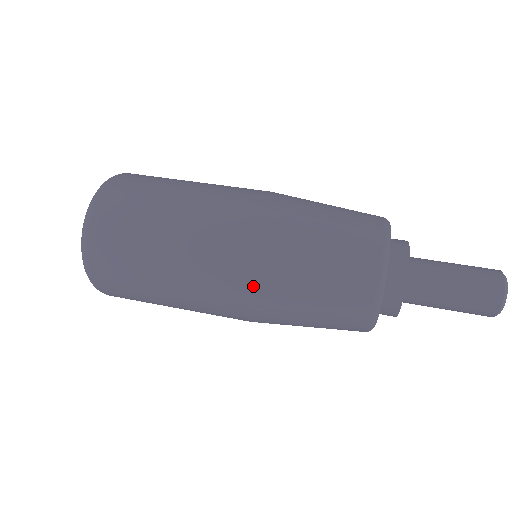
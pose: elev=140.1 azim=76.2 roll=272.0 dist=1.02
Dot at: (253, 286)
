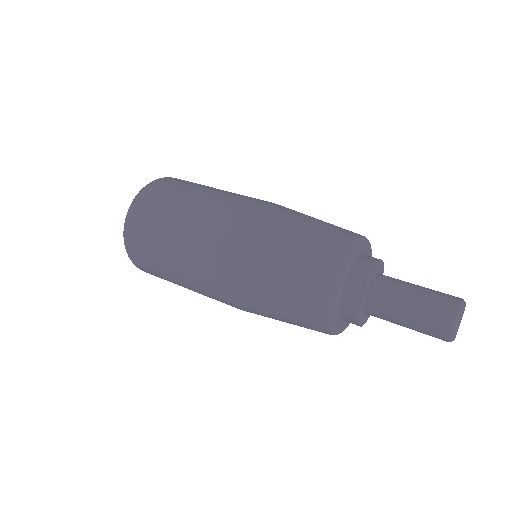
Dot at: (252, 223)
